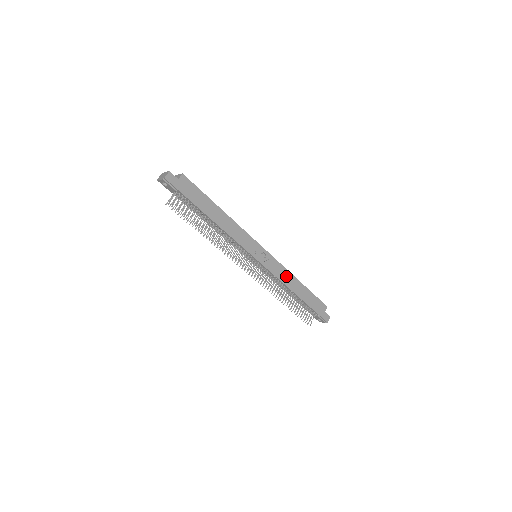
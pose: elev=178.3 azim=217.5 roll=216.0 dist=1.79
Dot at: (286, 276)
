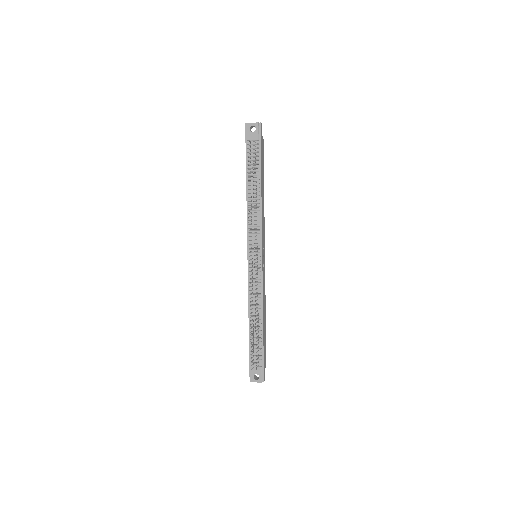
Dot at: (264, 297)
